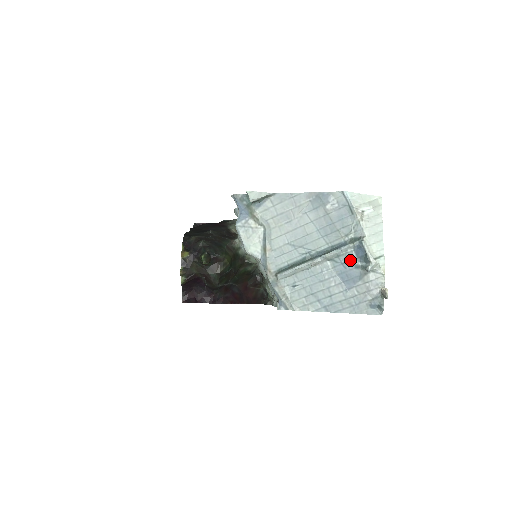
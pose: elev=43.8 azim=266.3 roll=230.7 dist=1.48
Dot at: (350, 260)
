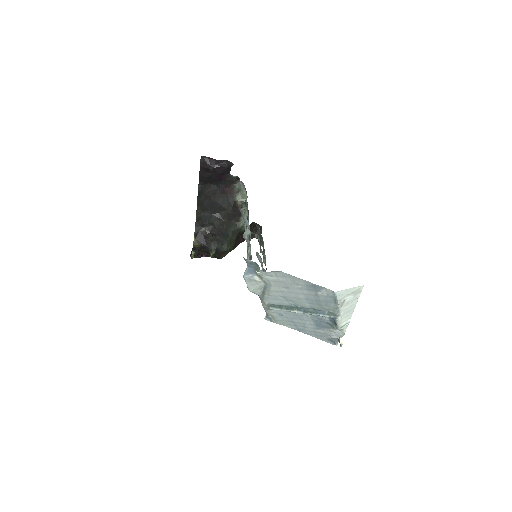
Dot at: (324, 319)
